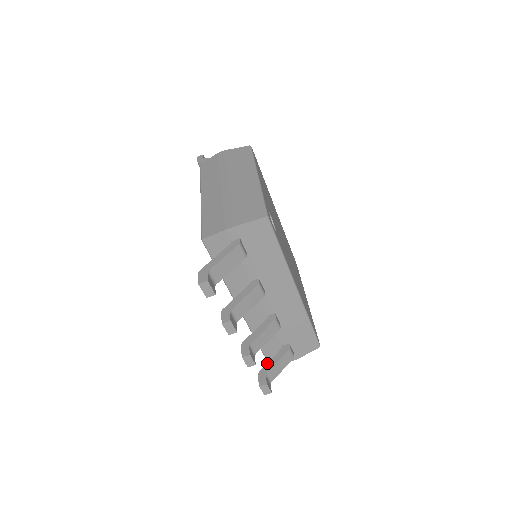
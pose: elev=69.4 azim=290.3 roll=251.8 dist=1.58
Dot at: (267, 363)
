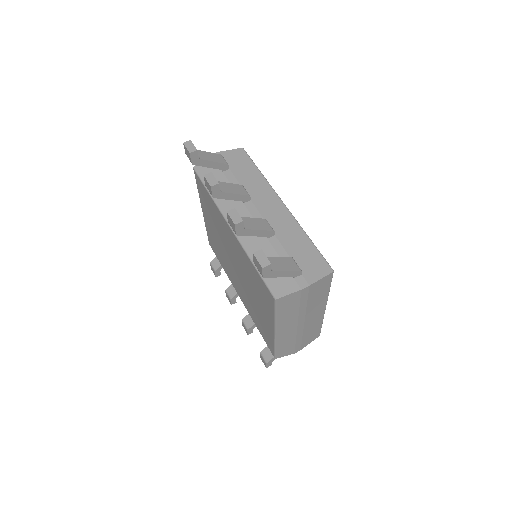
Dot at: occluded
